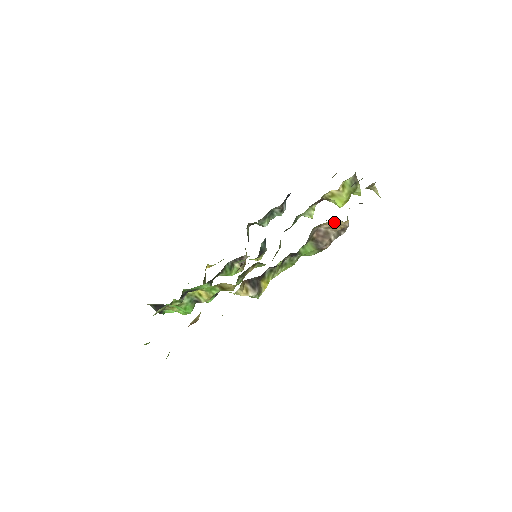
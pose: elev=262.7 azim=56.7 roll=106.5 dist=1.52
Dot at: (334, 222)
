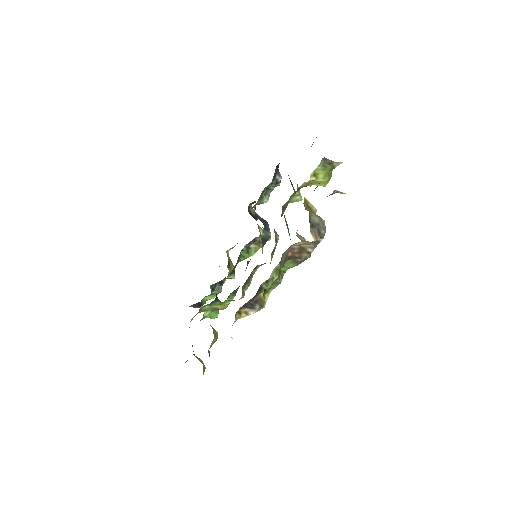
Dot at: (303, 241)
